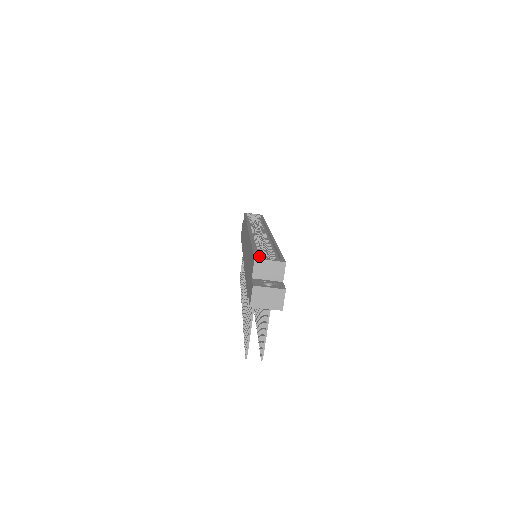
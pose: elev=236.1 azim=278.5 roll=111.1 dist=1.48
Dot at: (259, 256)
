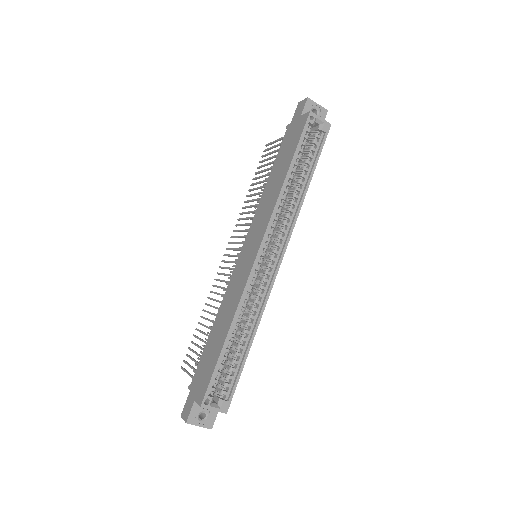
Dot at: (209, 398)
